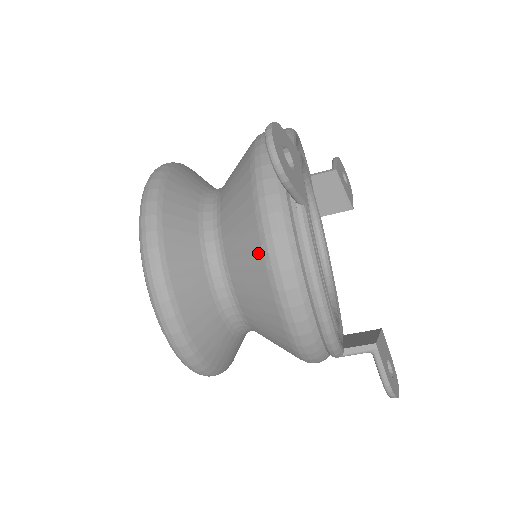
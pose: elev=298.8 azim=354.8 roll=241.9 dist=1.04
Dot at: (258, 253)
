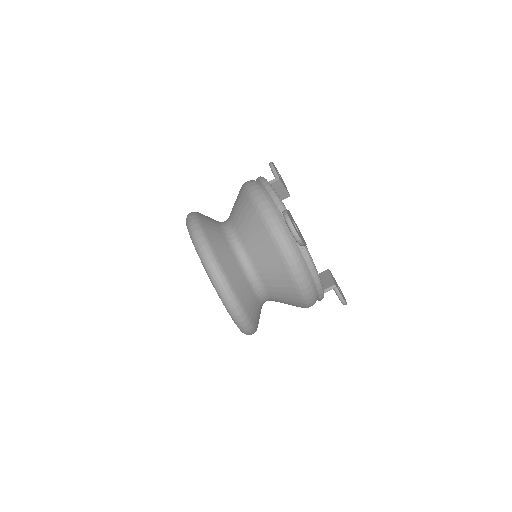
Dot at: (286, 275)
